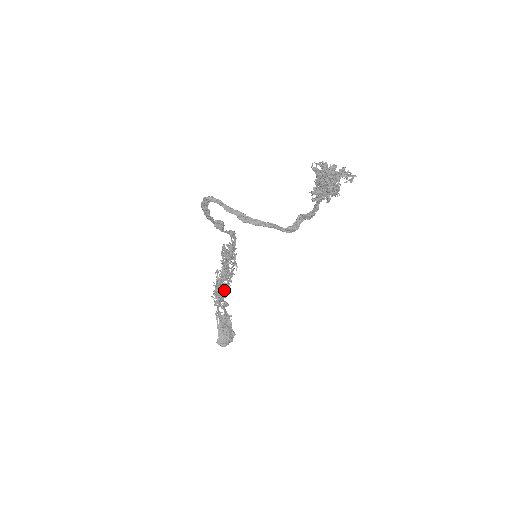
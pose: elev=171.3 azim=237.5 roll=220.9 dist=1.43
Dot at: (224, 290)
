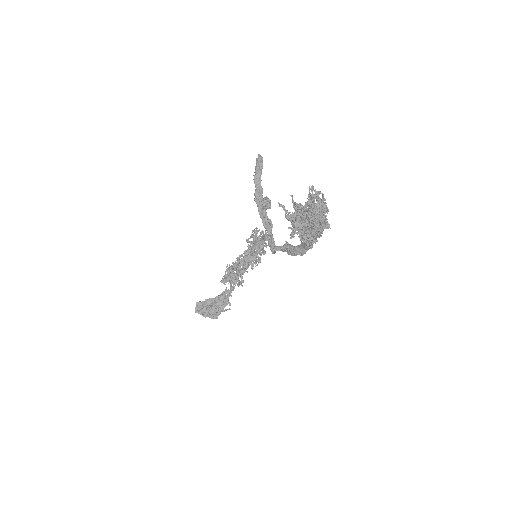
Dot at: occluded
